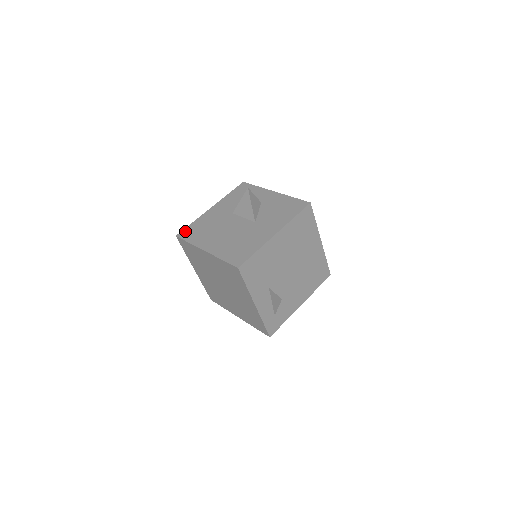
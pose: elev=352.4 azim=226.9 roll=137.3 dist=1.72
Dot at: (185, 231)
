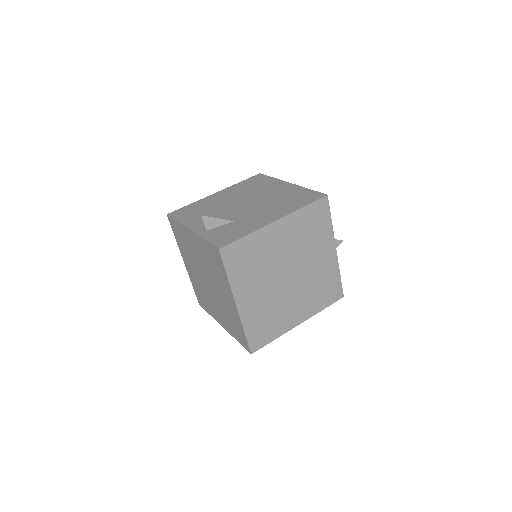
Dot at: occluded
